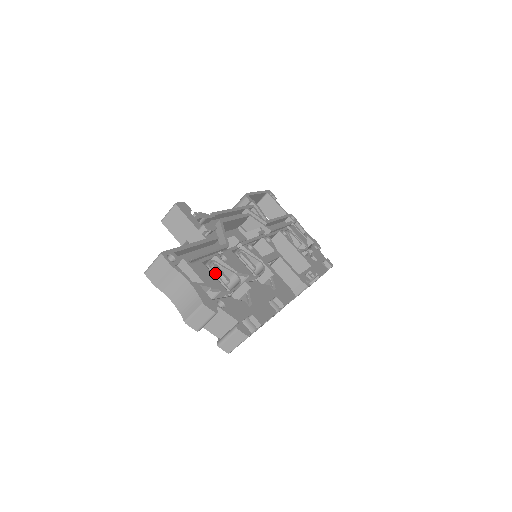
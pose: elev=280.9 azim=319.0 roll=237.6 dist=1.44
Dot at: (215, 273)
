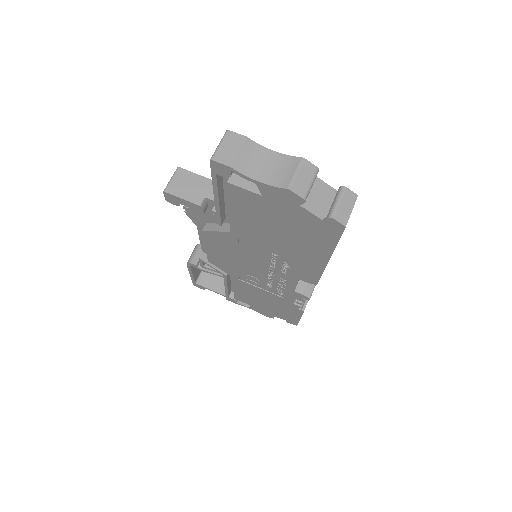
Dot at: occluded
